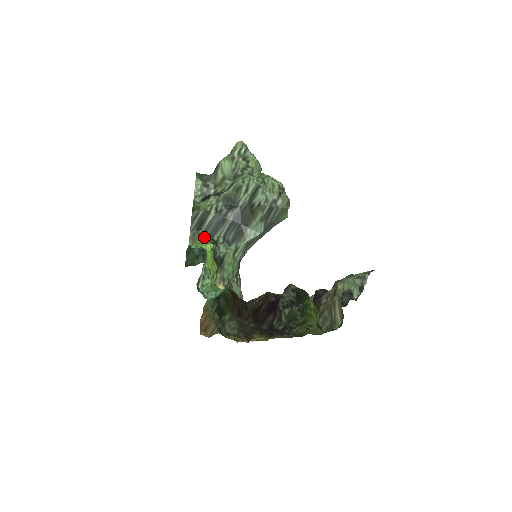
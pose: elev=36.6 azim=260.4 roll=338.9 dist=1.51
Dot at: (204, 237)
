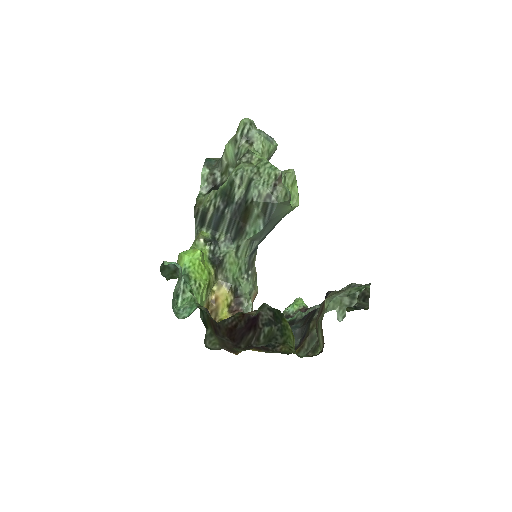
Dot at: (200, 239)
